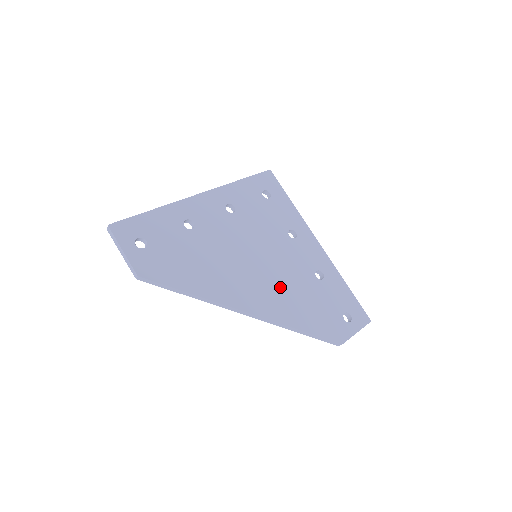
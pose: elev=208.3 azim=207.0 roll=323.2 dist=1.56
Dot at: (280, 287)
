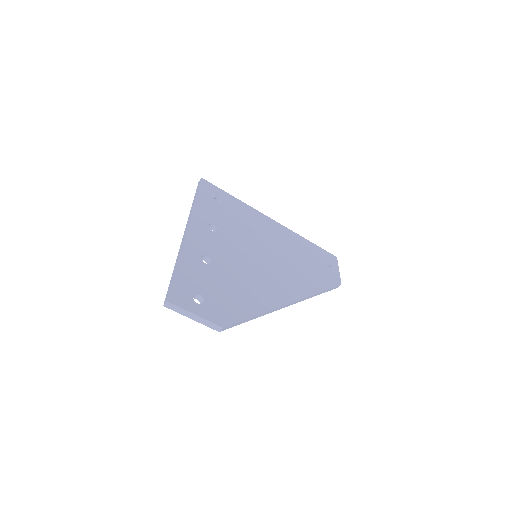
Dot at: (287, 269)
